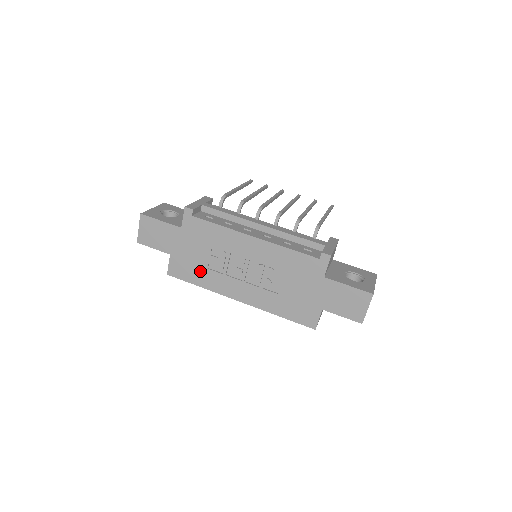
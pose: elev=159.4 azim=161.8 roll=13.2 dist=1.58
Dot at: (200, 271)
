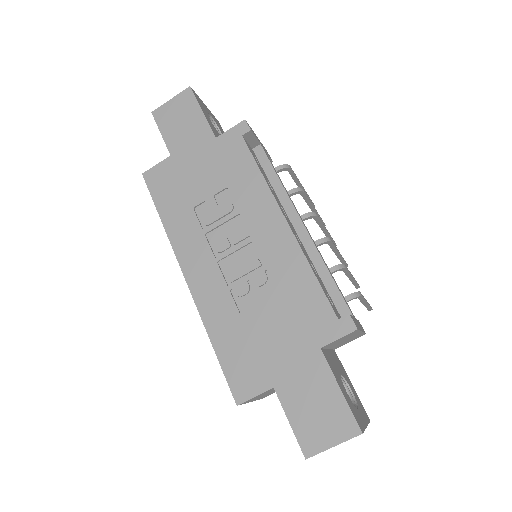
Dot at: (182, 203)
